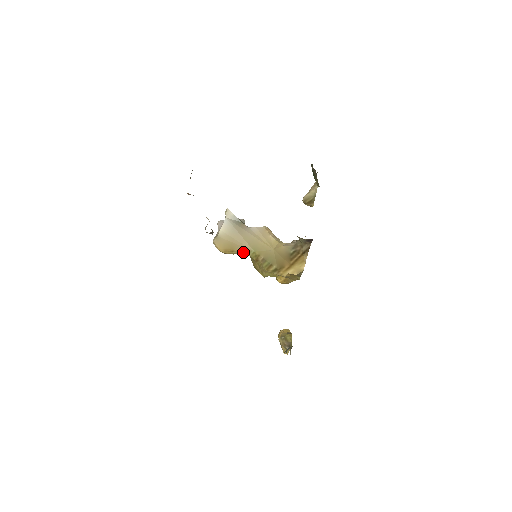
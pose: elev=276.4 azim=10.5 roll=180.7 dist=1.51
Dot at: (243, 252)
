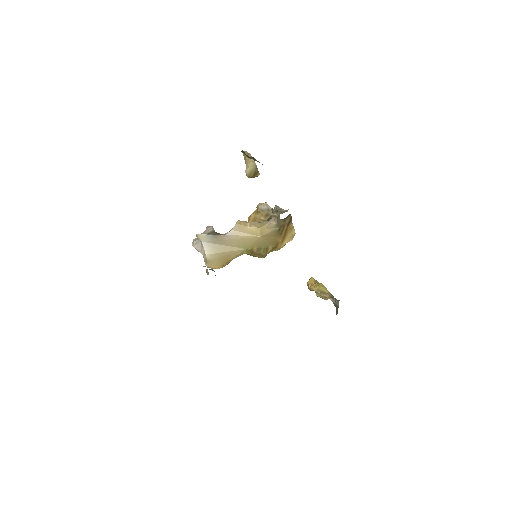
Dot at: (237, 256)
